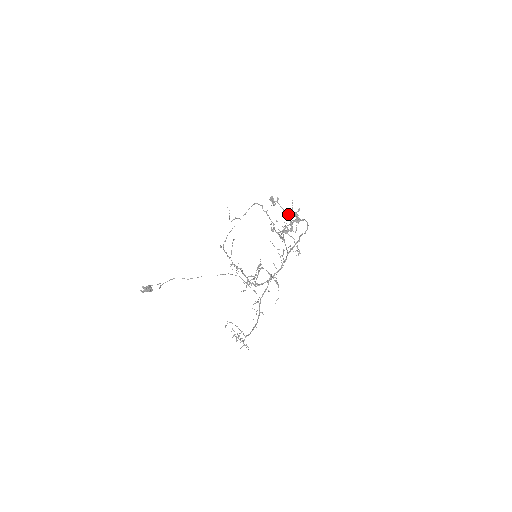
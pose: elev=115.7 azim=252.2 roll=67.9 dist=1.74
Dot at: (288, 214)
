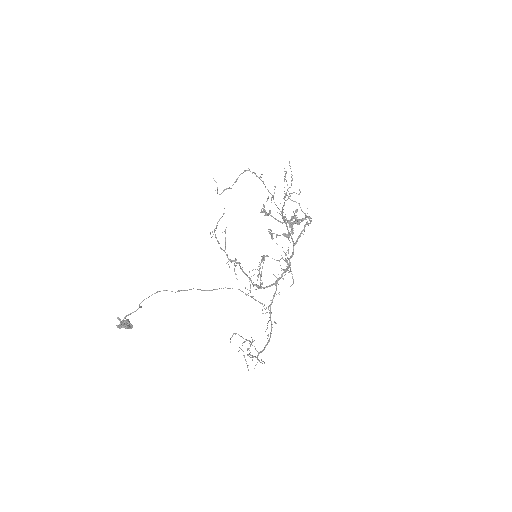
Dot at: occluded
